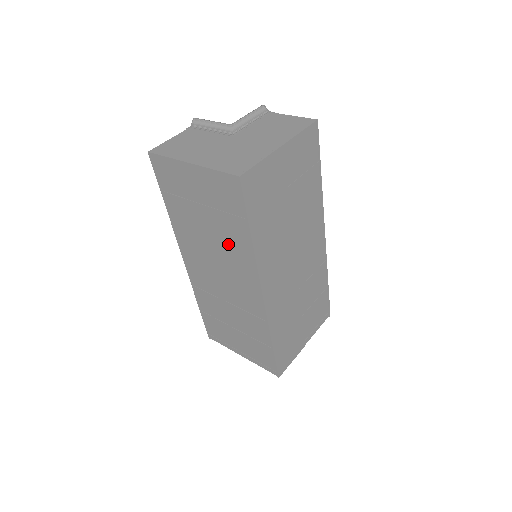
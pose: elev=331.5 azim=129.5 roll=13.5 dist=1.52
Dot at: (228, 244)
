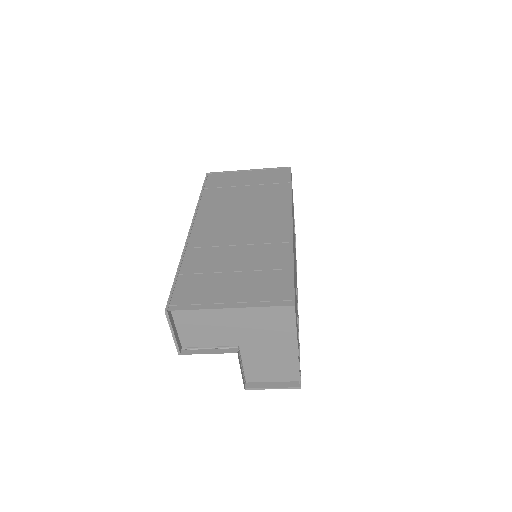
Dot at: (264, 199)
